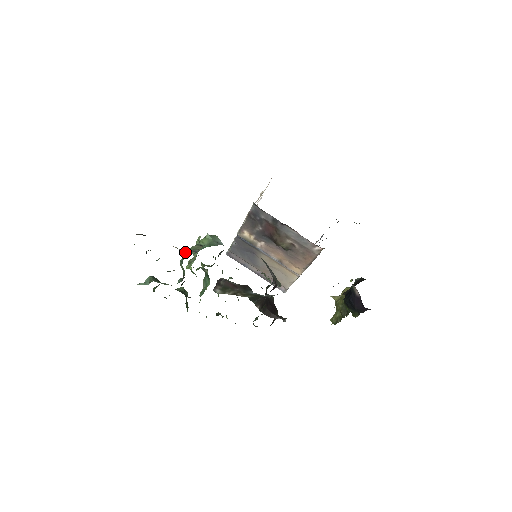
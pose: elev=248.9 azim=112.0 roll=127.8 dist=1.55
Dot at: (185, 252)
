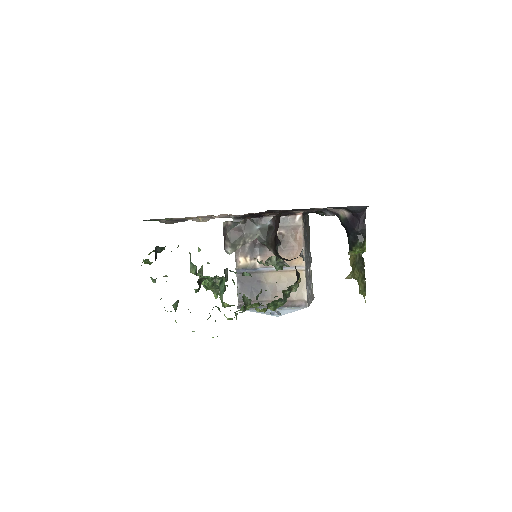
Dot at: occluded
